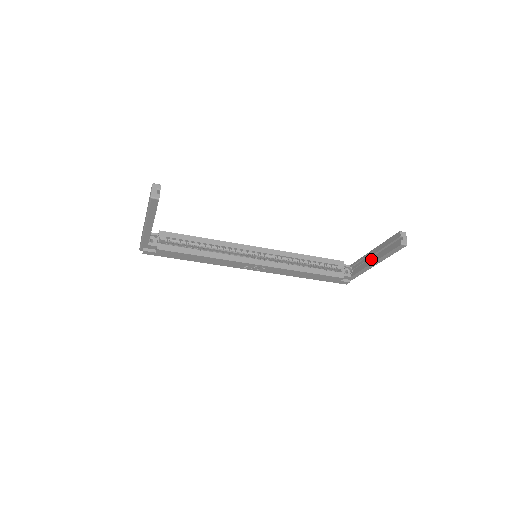
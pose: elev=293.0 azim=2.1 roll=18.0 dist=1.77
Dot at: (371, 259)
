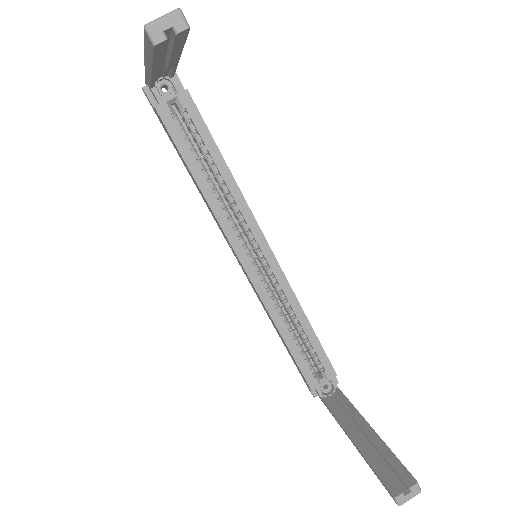
Dot at: (355, 430)
